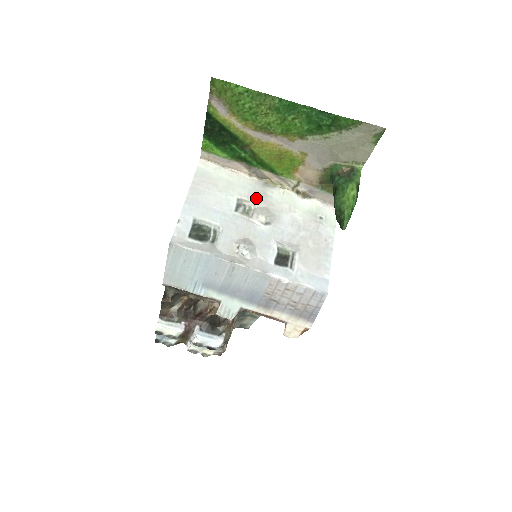
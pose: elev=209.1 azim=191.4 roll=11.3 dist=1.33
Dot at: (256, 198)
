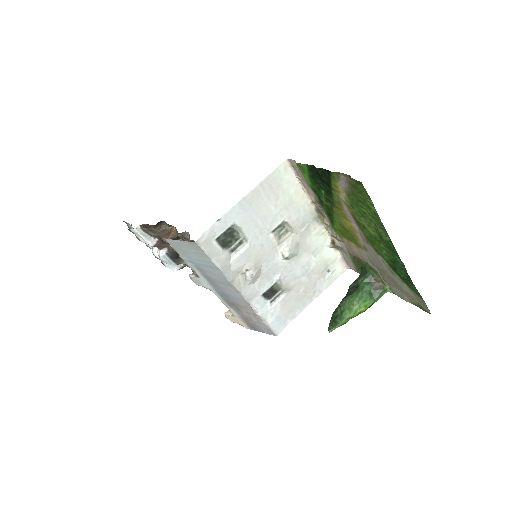
Dot at: (298, 228)
